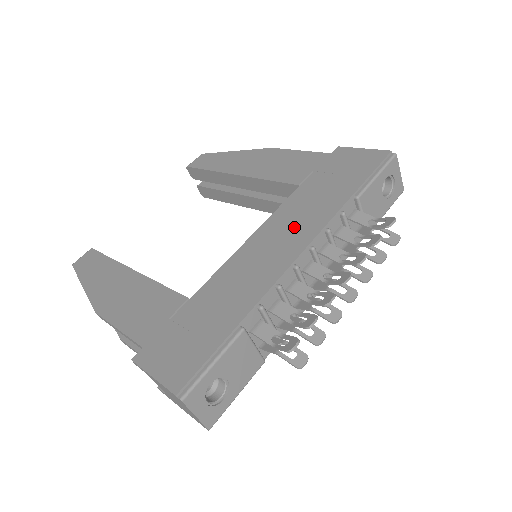
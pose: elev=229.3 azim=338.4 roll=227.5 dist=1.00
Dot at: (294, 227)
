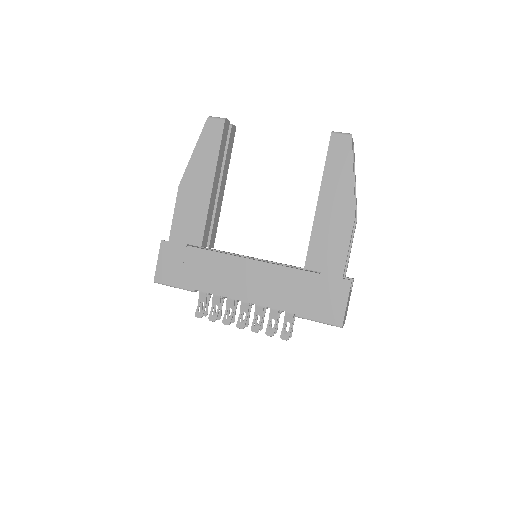
Dot at: (262, 287)
